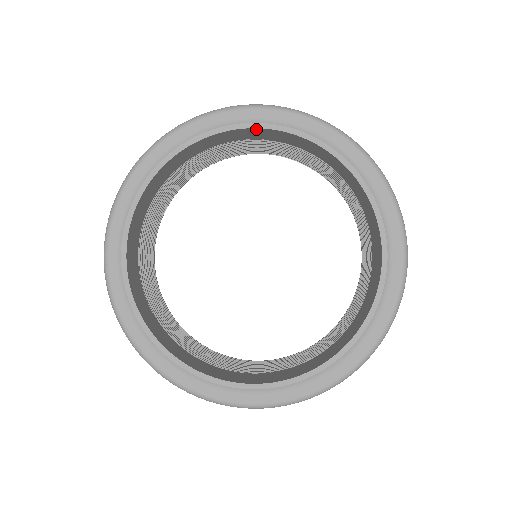
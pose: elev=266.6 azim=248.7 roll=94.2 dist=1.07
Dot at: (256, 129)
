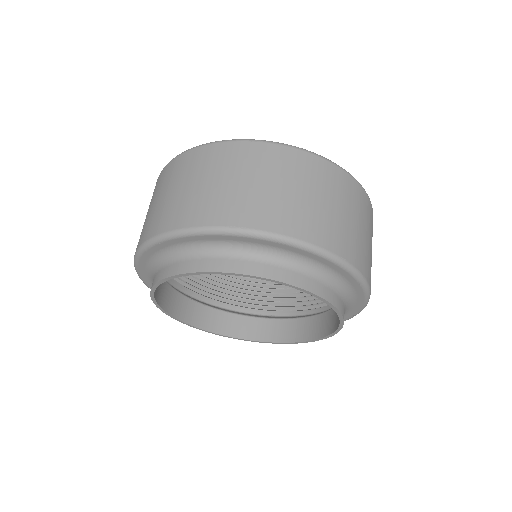
Dot at: (297, 286)
